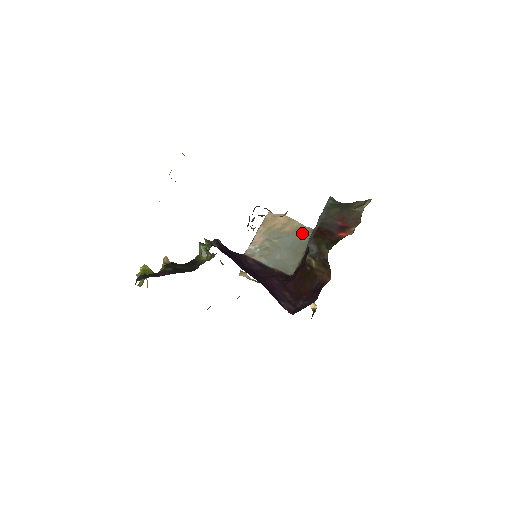
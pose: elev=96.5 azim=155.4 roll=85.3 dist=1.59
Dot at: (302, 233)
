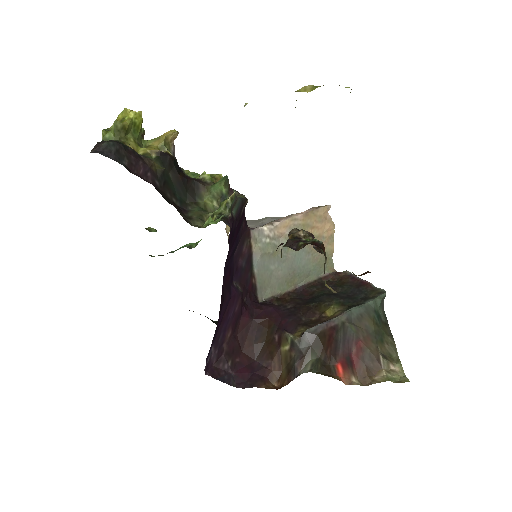
Dot at: (321, 264)
